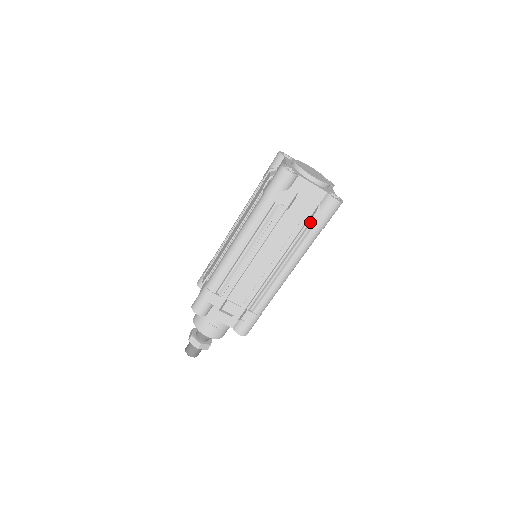
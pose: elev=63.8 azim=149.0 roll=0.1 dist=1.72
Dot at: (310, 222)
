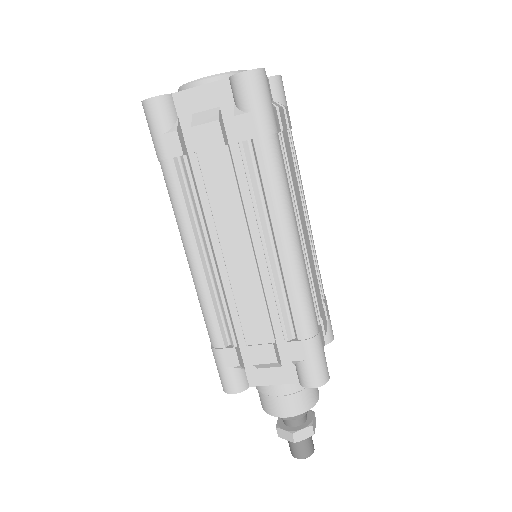
Dot at: (241, 140)
